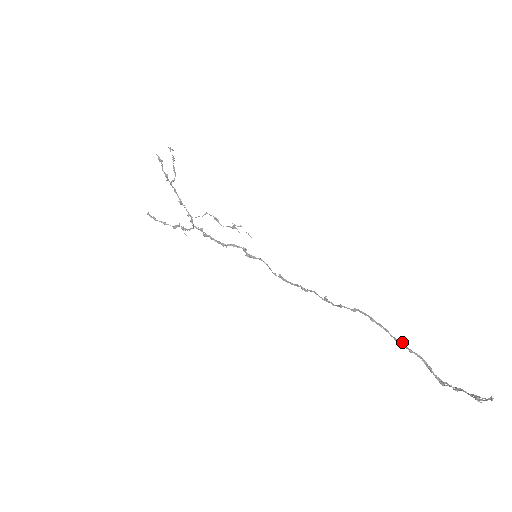
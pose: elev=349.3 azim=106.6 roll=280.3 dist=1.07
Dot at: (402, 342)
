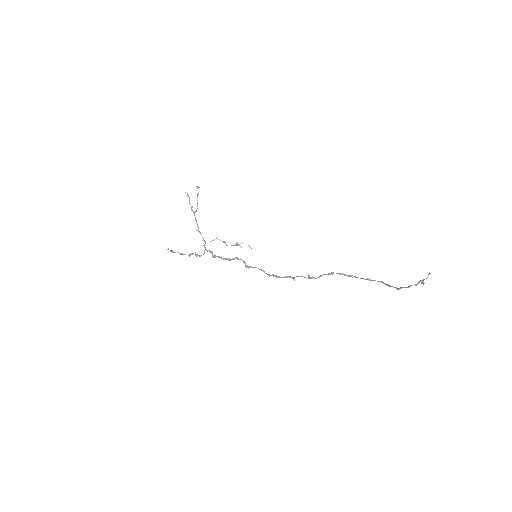
Dot at: occluded
